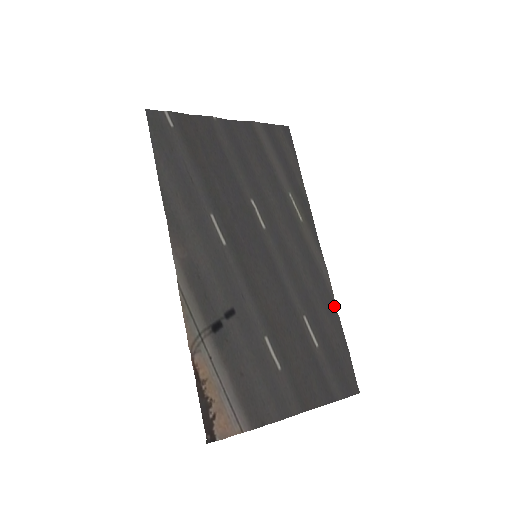
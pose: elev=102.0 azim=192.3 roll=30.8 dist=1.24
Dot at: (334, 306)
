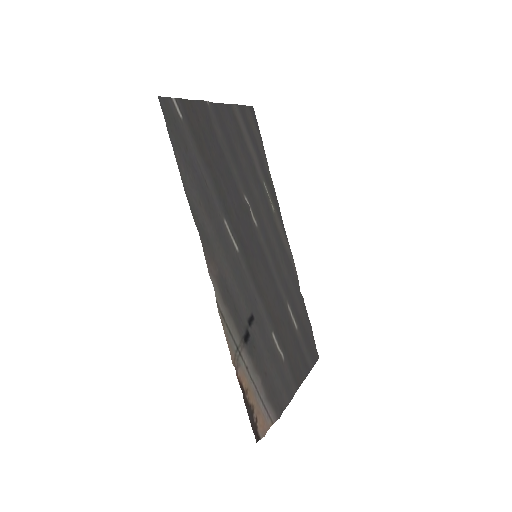
Dot at: (299, 288)
